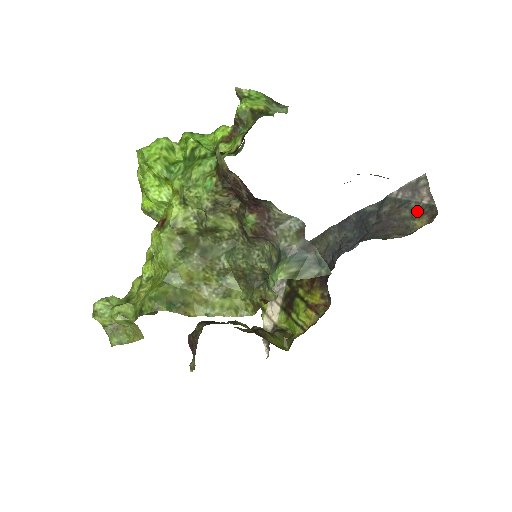
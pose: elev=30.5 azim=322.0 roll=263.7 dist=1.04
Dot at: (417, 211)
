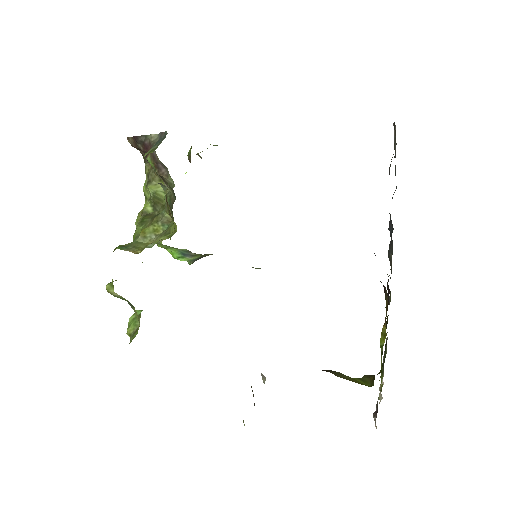
Dot at: (394, 144)
